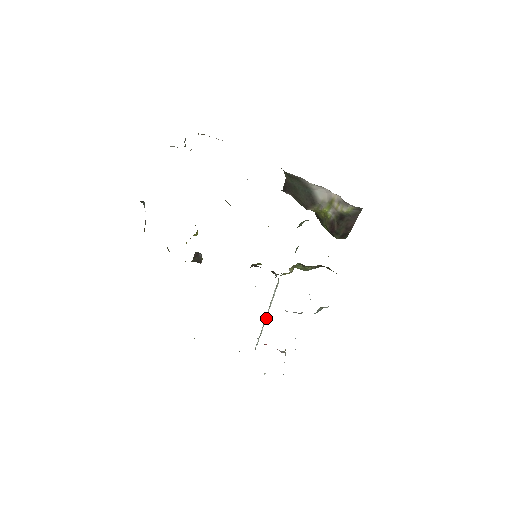
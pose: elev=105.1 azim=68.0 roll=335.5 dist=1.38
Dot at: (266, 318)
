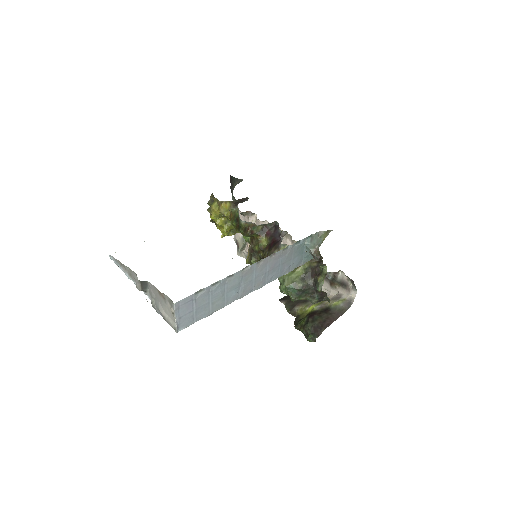
Dot at: occluded
